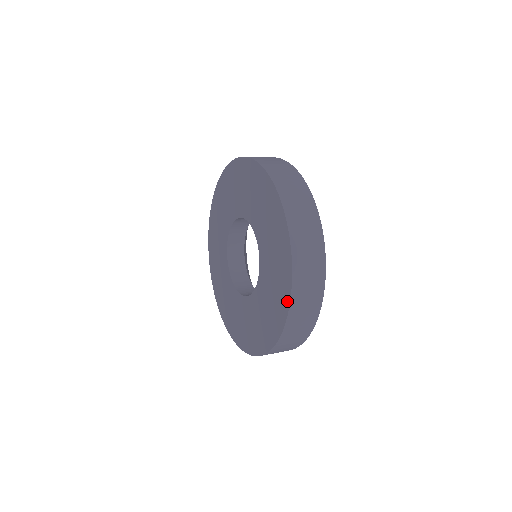
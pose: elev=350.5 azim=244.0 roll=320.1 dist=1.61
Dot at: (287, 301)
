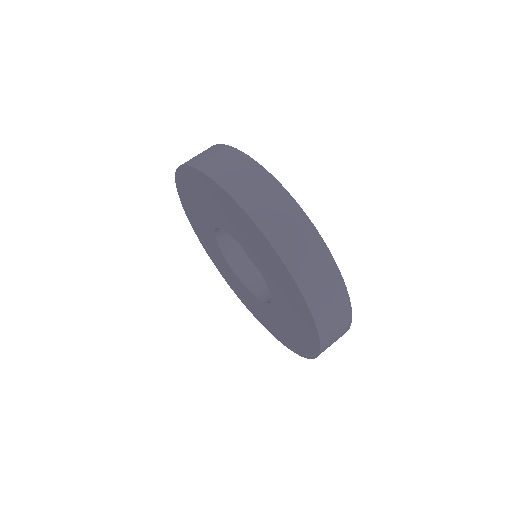
Dot at: (300, 354)
